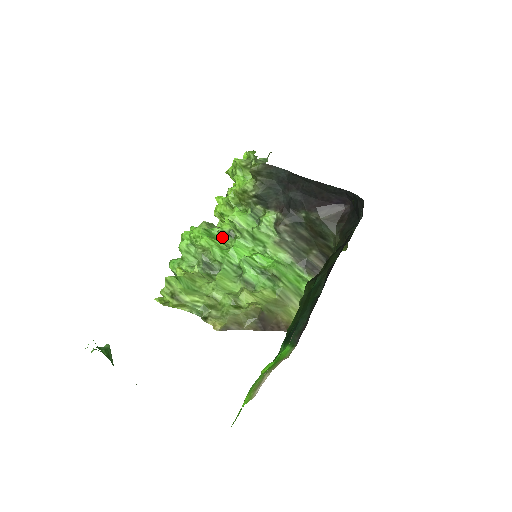
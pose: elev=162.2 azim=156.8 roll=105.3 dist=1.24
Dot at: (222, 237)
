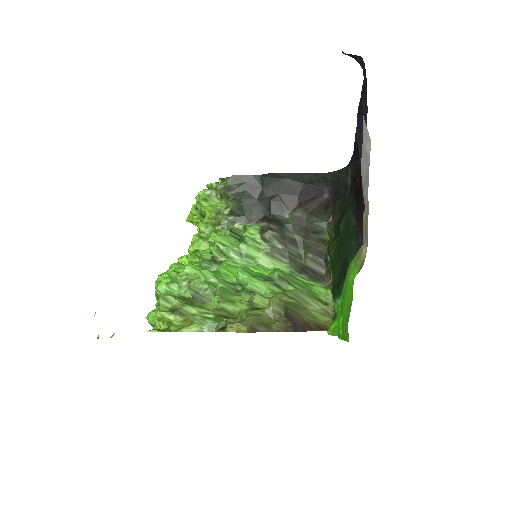
Dot at: (205, 267)
